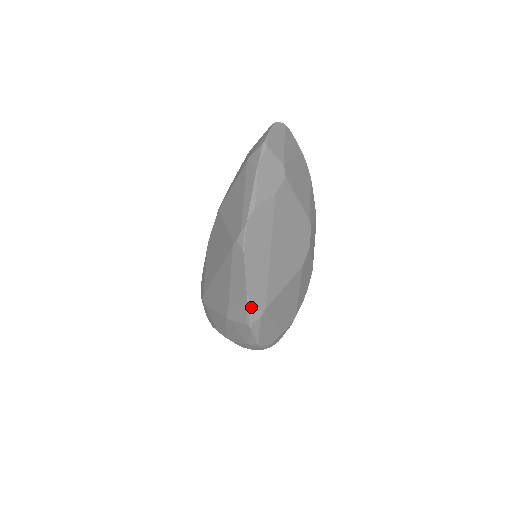
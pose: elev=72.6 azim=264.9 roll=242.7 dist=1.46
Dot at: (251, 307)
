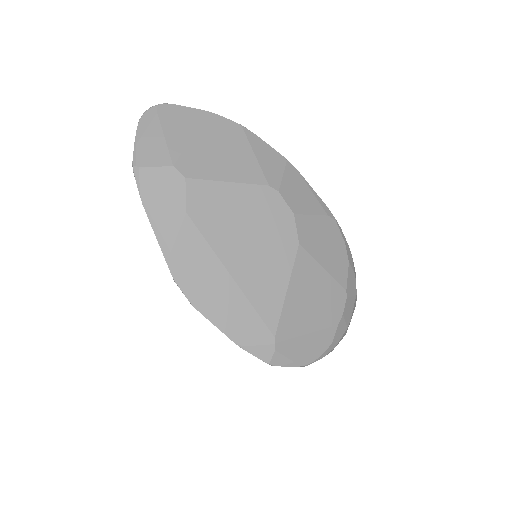
Dot at: (253, 350)
